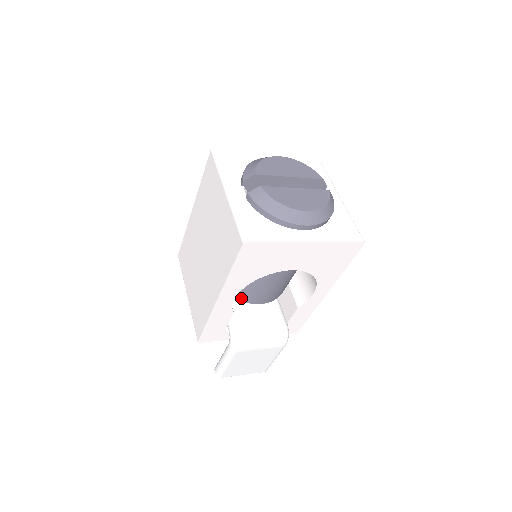
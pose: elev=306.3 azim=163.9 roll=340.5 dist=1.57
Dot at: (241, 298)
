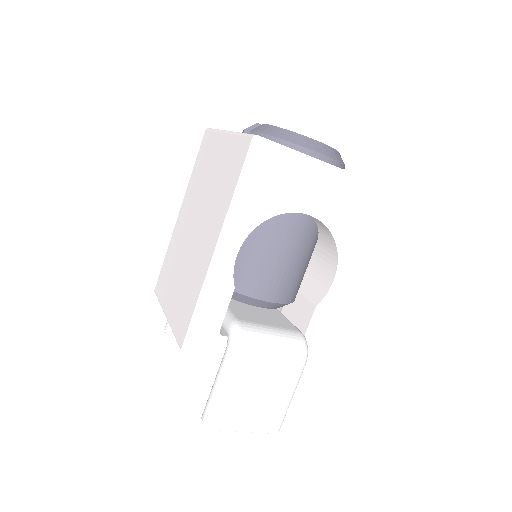
Dot at: (241, 288)
